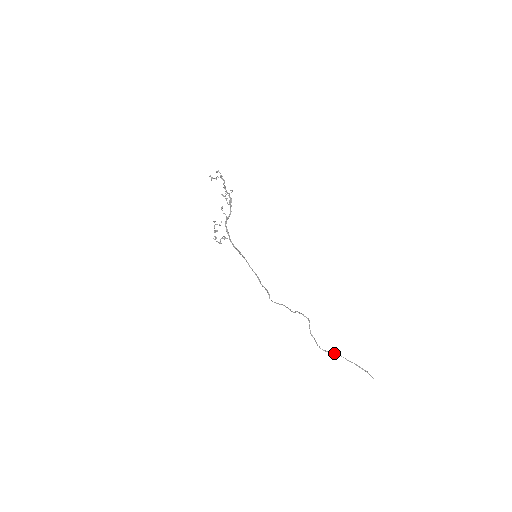
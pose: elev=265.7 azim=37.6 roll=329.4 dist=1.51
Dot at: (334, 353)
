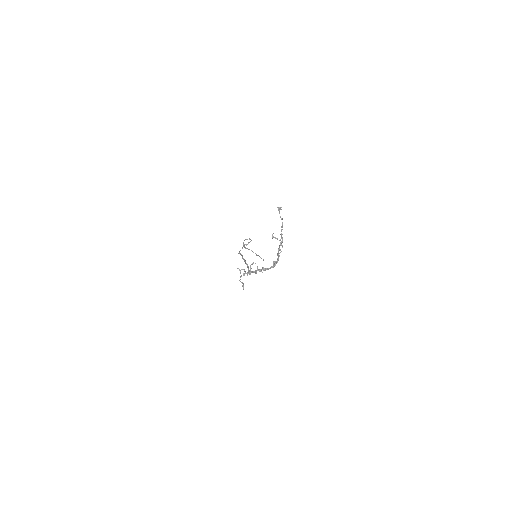
Dot at: (251, 250)
